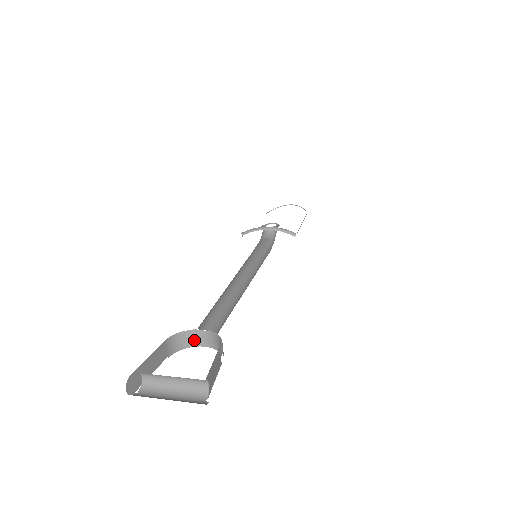
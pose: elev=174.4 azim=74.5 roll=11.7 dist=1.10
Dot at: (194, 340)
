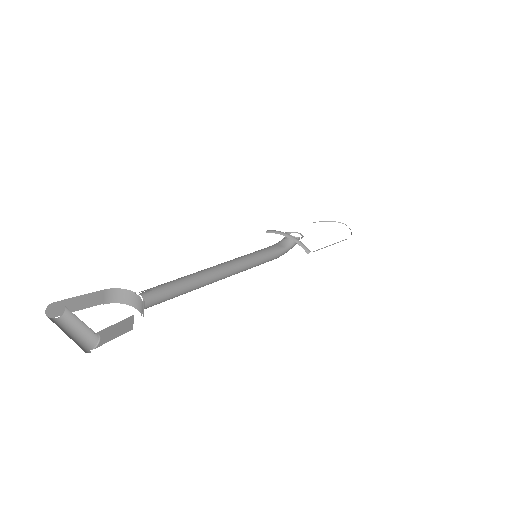
Dot at: (131, 300)
